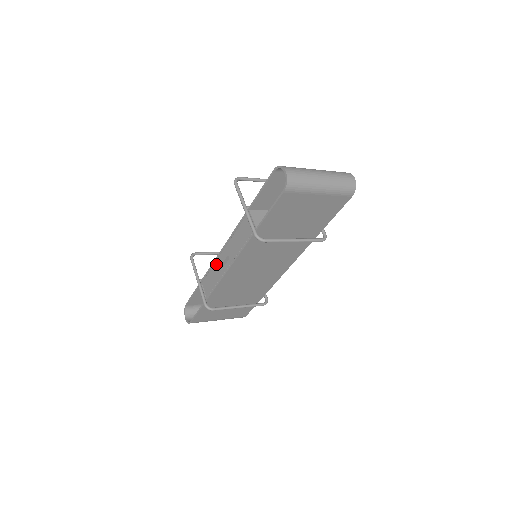
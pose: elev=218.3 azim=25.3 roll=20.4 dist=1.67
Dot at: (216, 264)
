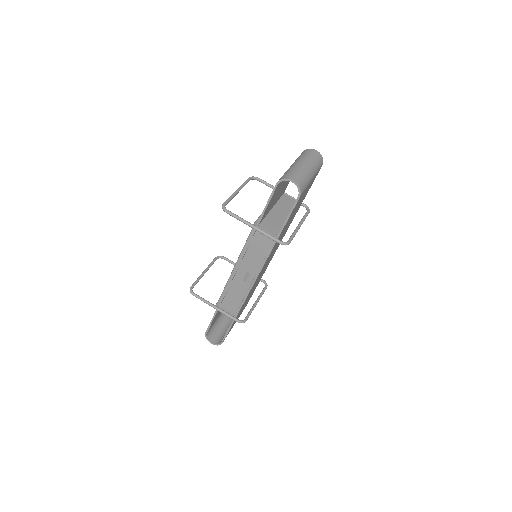
Dot at: (233, 285)
